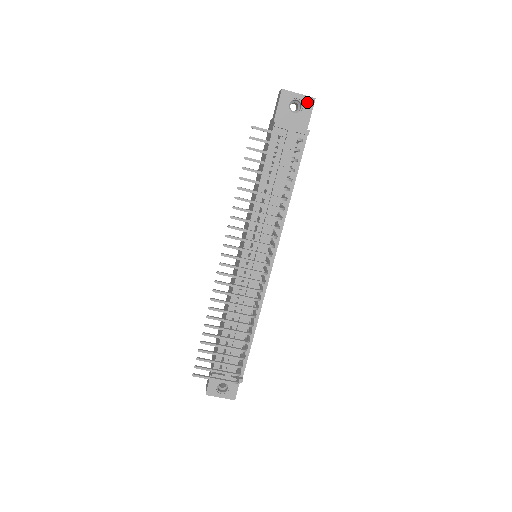
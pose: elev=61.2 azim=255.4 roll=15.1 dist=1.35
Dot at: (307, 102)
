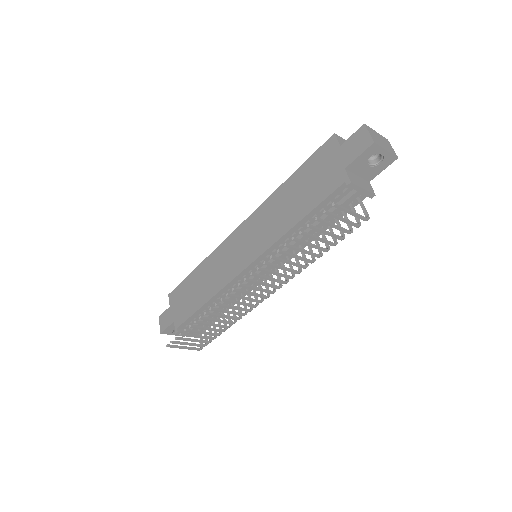
Dot at: (388, 159)
